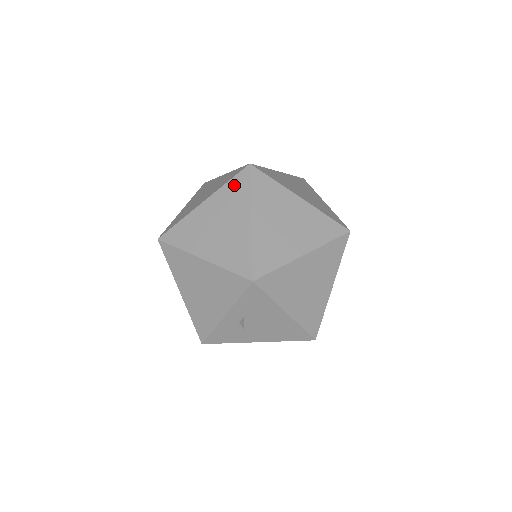
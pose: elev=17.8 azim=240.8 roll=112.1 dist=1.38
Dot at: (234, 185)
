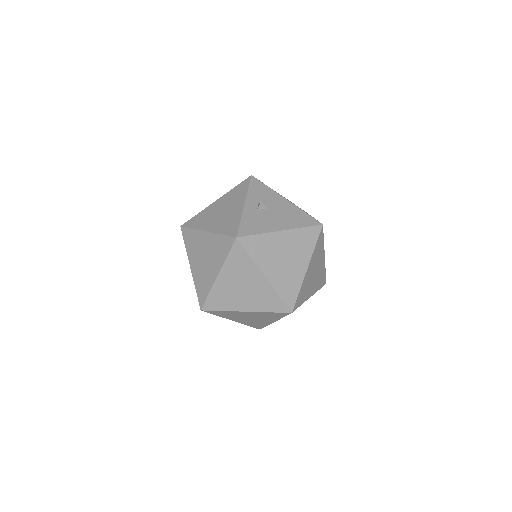
Dot at: occluded
